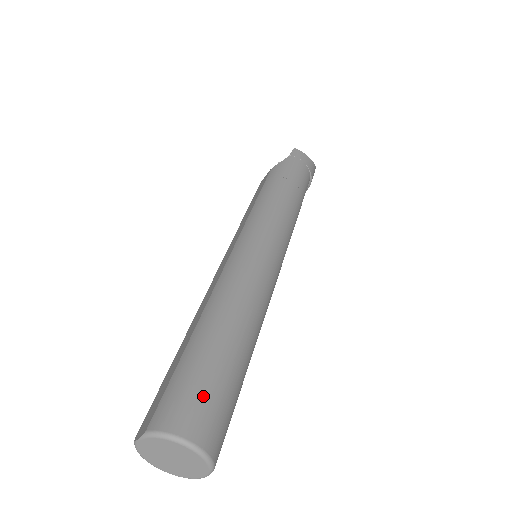
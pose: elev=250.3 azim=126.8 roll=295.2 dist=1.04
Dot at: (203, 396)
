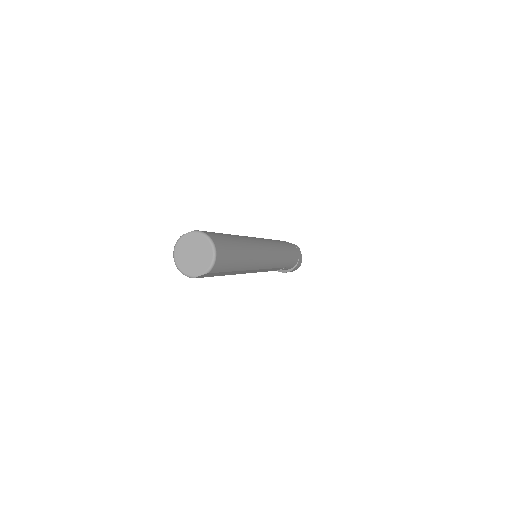
Dot at: (225, 243)
